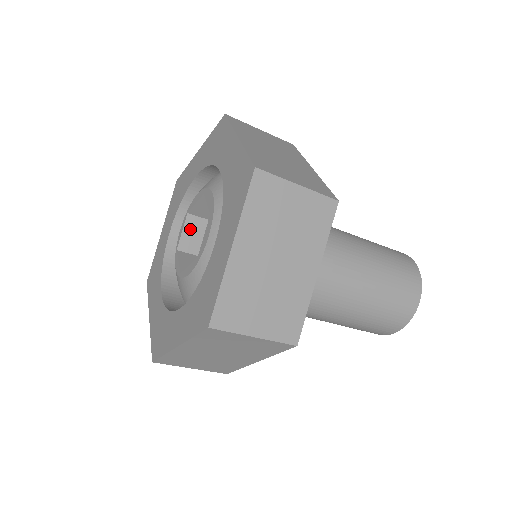
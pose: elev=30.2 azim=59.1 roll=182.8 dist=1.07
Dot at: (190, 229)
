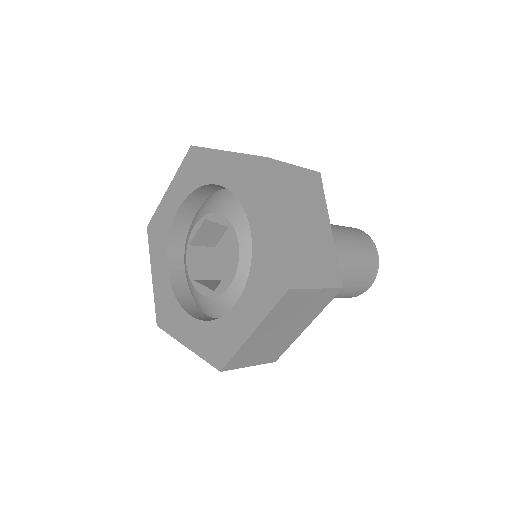
Dot at: (204, 230)
